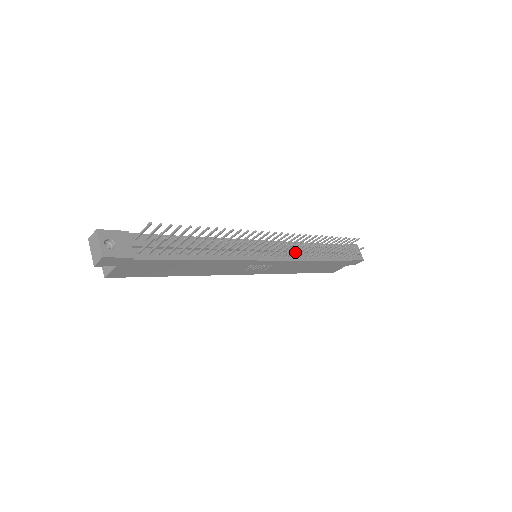
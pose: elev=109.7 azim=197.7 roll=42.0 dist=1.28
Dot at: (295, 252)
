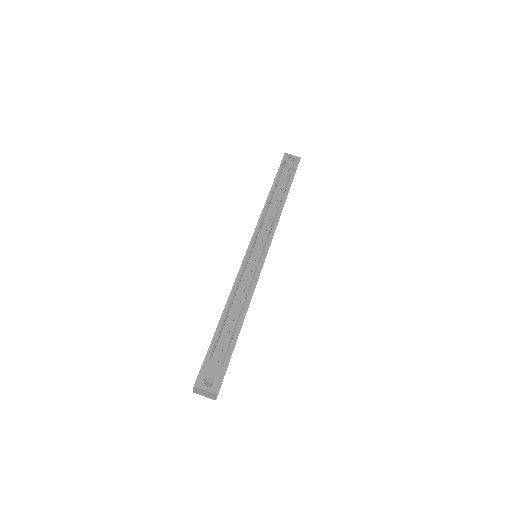
Dot at: (270, 221)
